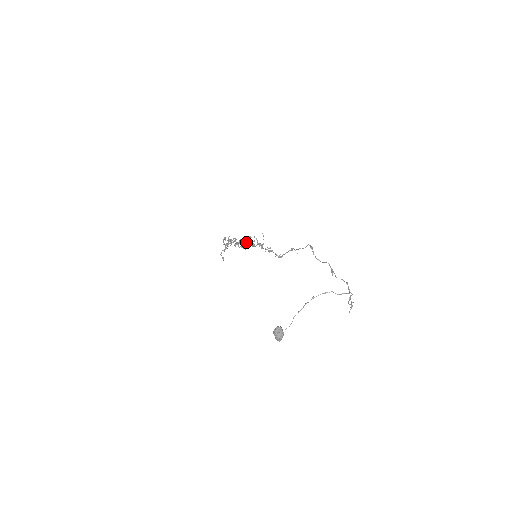
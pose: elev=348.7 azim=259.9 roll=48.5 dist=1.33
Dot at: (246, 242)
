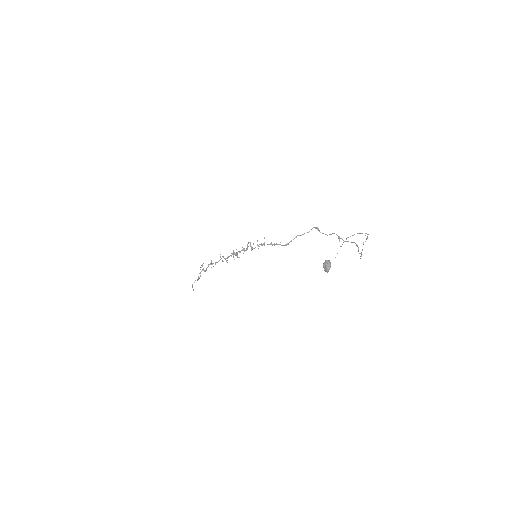
Dot at: (243, 249)
